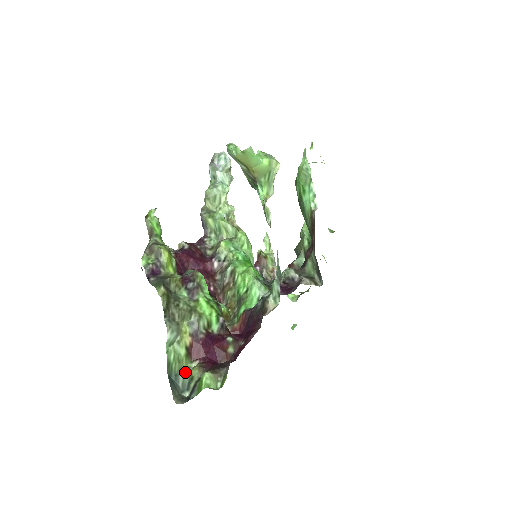
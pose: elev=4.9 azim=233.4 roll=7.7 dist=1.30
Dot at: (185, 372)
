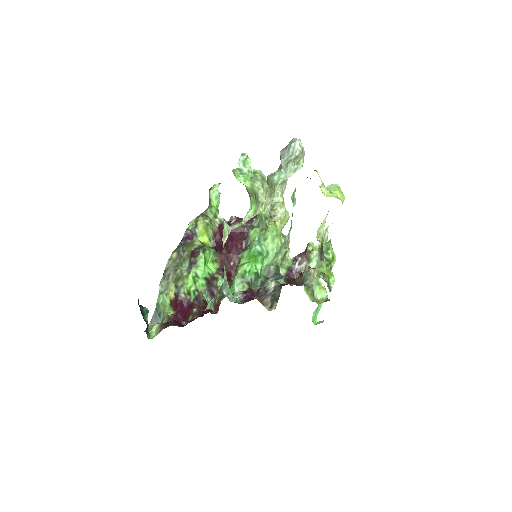
Dot at: (165, 314)
